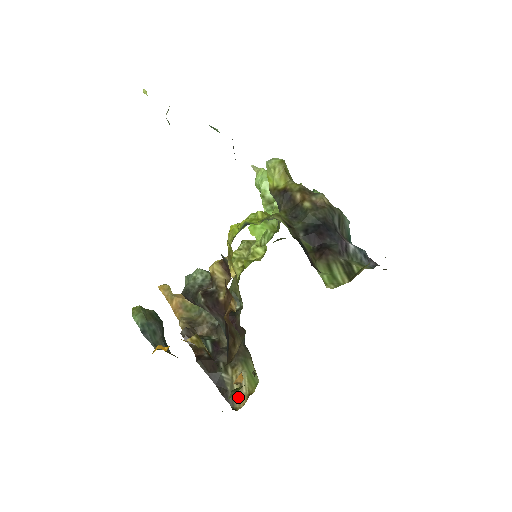
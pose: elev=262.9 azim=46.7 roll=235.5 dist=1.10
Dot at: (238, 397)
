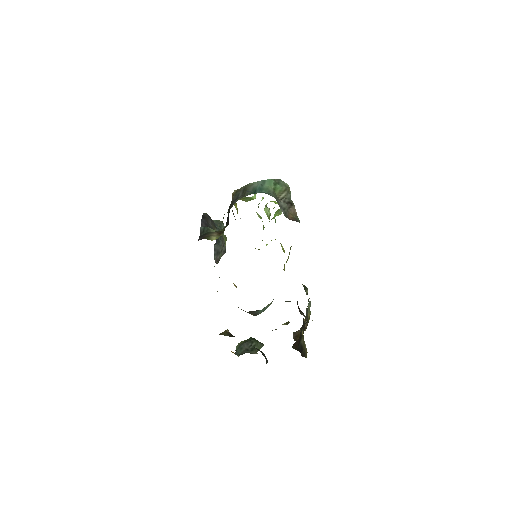
Dot at: (306, 348)
